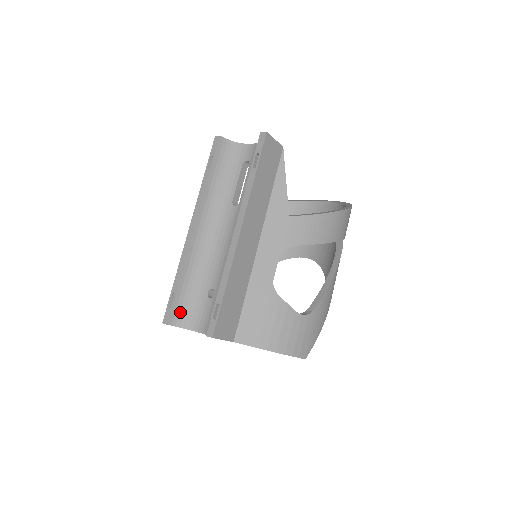
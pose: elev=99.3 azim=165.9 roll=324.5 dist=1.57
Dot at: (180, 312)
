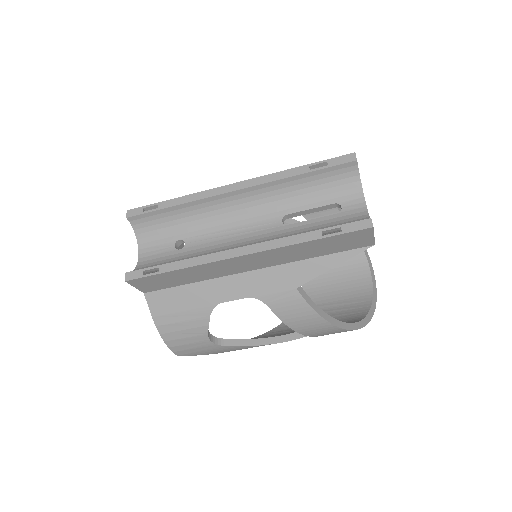
Dot at: (146, 222)
